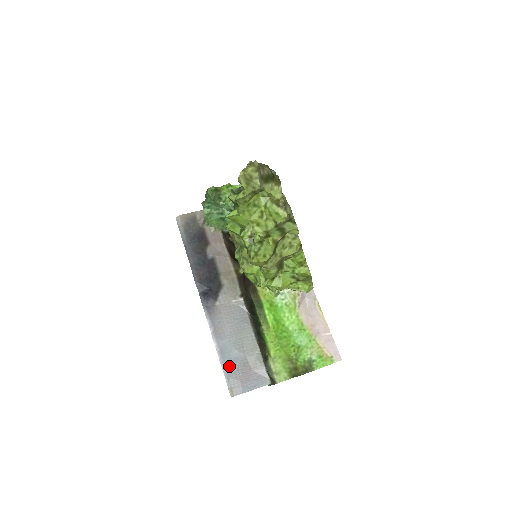
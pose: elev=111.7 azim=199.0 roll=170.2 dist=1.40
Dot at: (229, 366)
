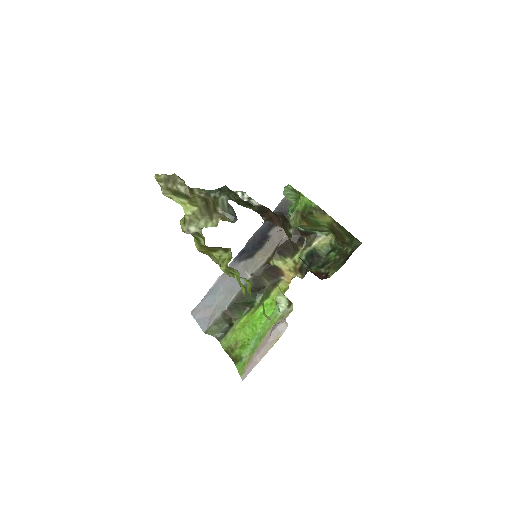
Dot at: (206, 299)
